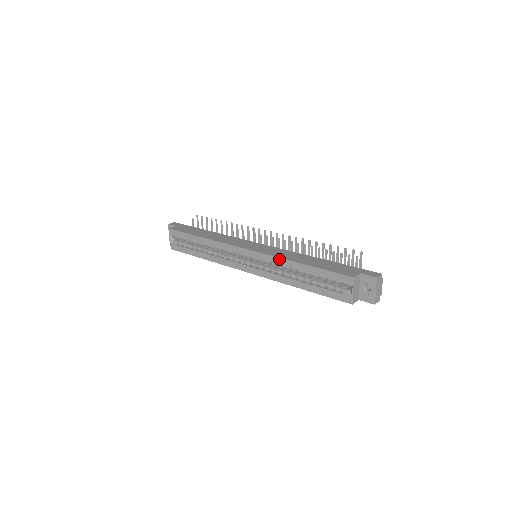
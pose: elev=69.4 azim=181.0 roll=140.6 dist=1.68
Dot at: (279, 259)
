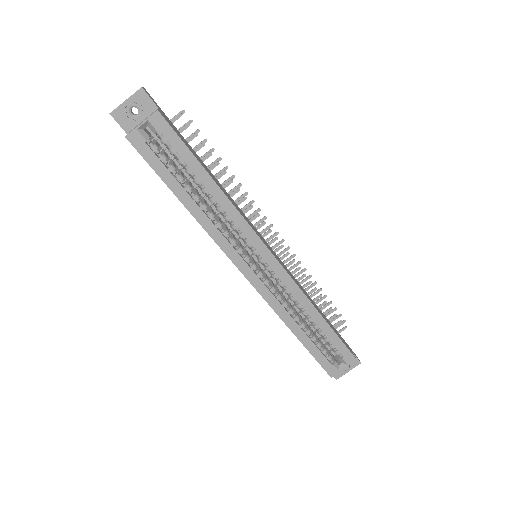
Dot at: (303, 294)
